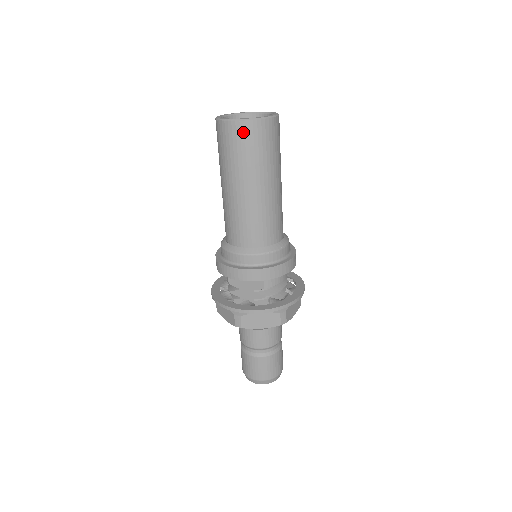
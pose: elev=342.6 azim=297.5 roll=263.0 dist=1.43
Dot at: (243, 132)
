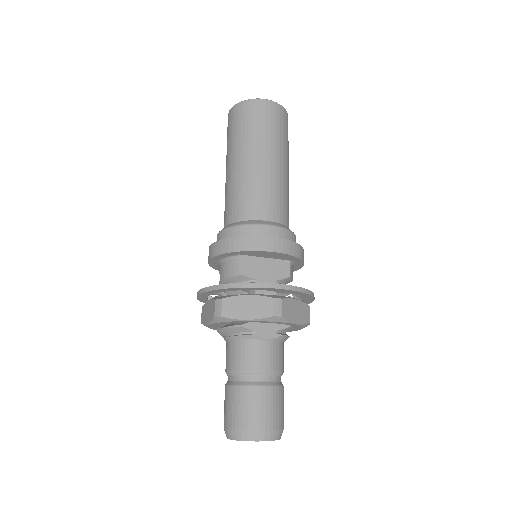
Dot at: (279, 113)
